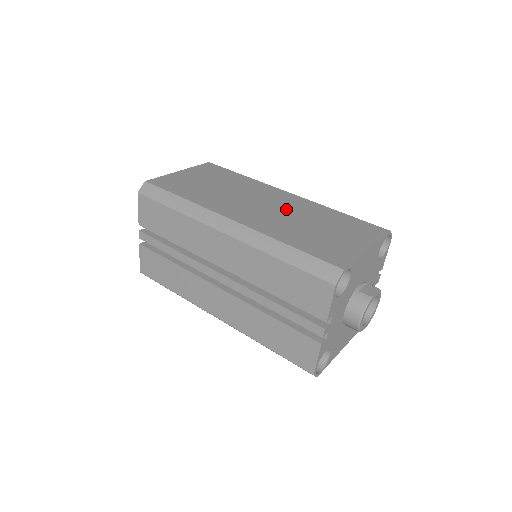
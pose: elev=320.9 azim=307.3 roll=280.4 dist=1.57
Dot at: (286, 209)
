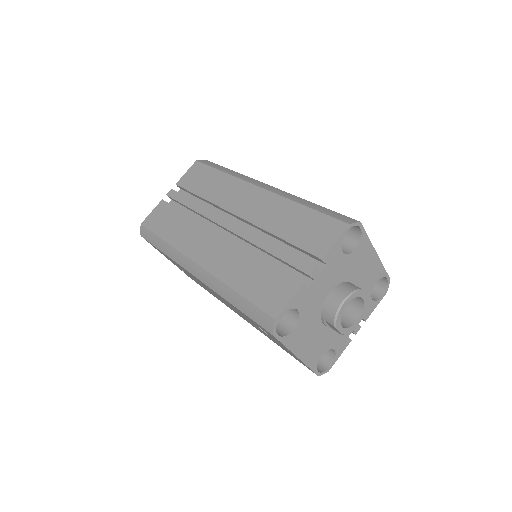
Dot at: occluded
